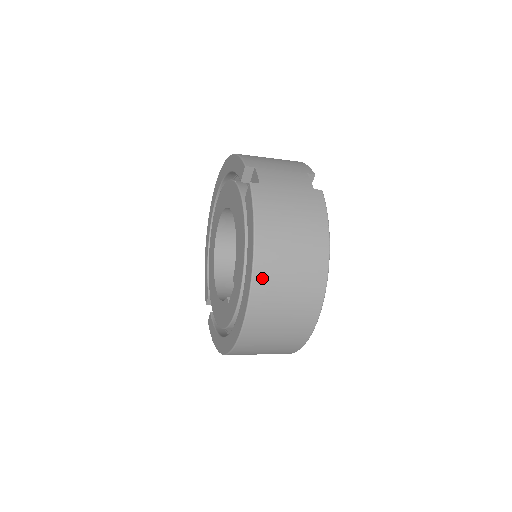
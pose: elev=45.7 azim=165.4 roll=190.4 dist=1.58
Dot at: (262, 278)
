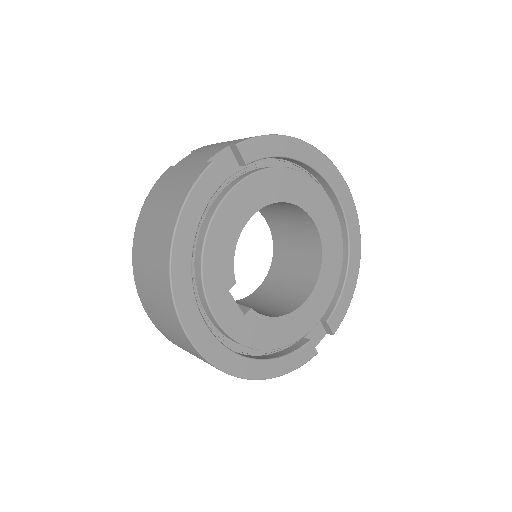
Dot at: (136, 259)
